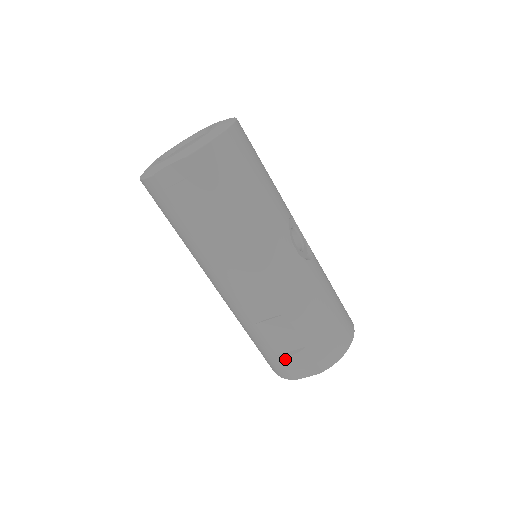
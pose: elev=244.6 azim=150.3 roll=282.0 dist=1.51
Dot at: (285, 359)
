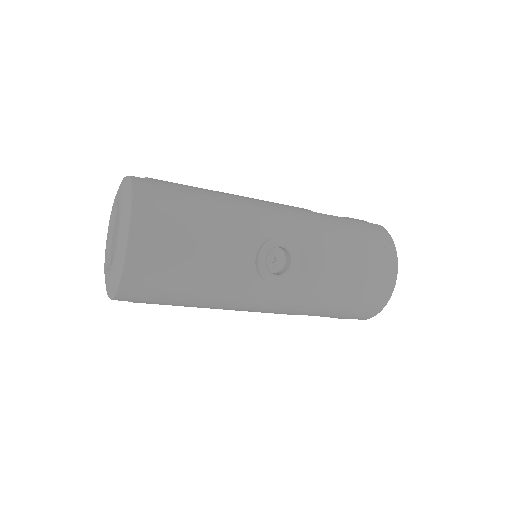
Dot at: occluded
